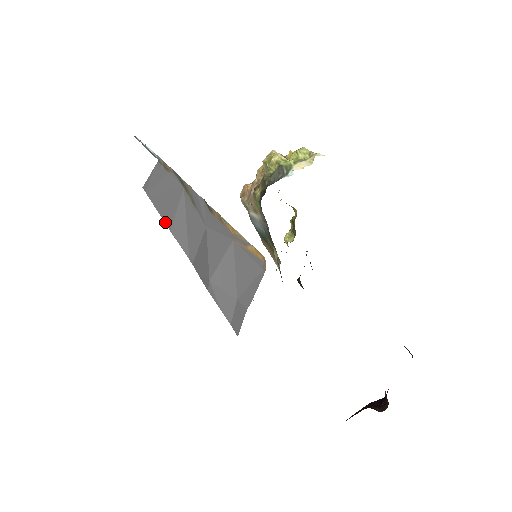
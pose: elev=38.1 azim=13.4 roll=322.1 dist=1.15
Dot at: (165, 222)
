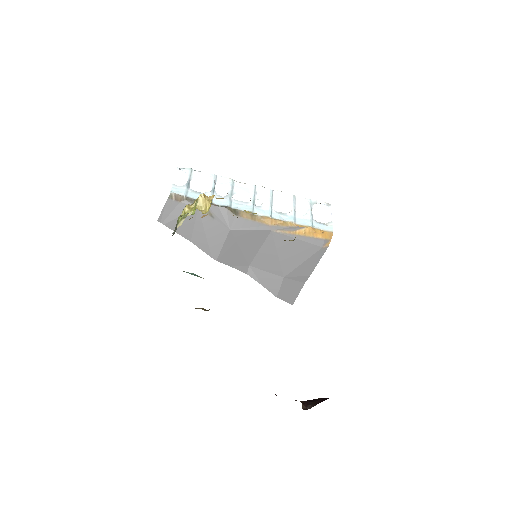
Dot at: (184, 237)
